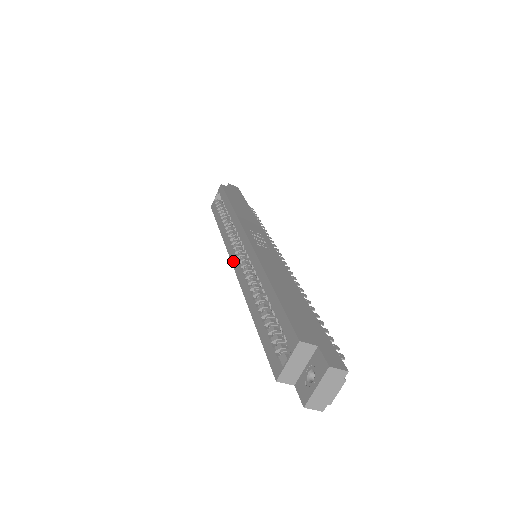
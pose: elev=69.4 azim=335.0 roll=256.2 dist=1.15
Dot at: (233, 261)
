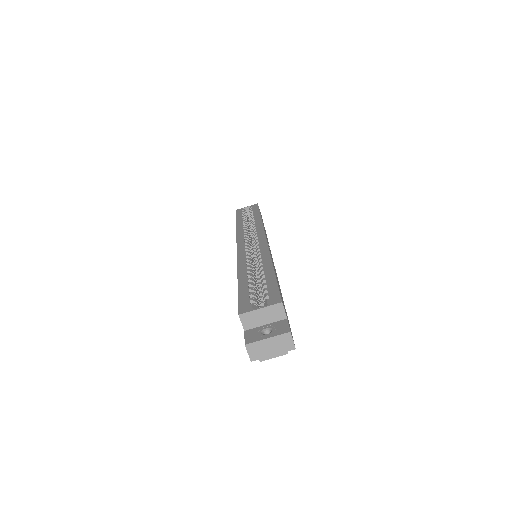
Dot at: (239, 243)
